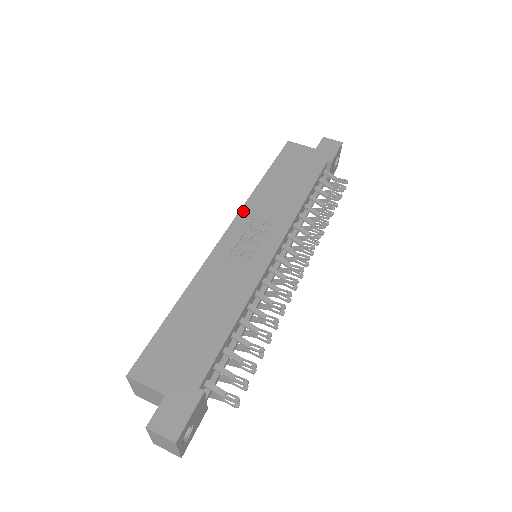
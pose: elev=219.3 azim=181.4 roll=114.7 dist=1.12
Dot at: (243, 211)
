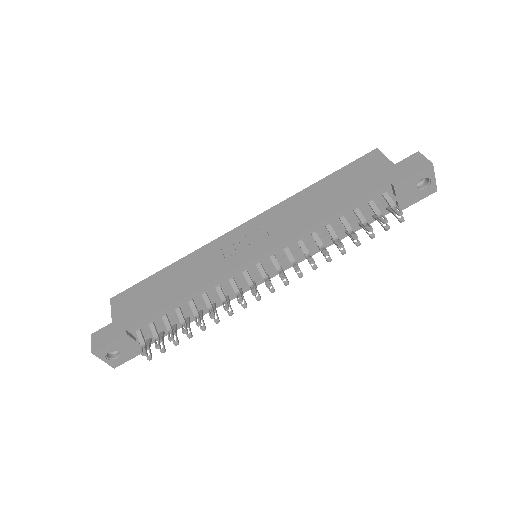
Dot at: (268, 211)
